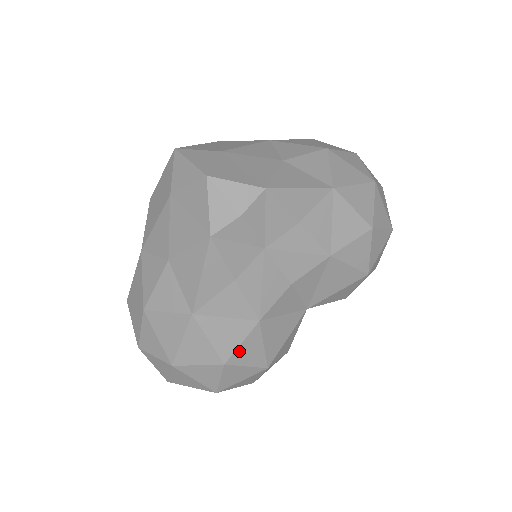
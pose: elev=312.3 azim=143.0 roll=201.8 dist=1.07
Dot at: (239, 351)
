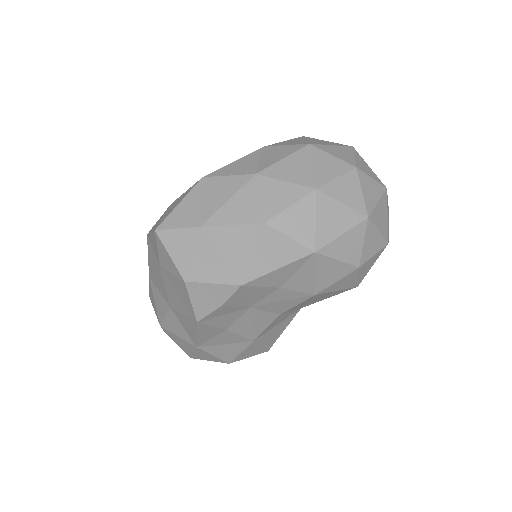
Dot at: (240, 355)
